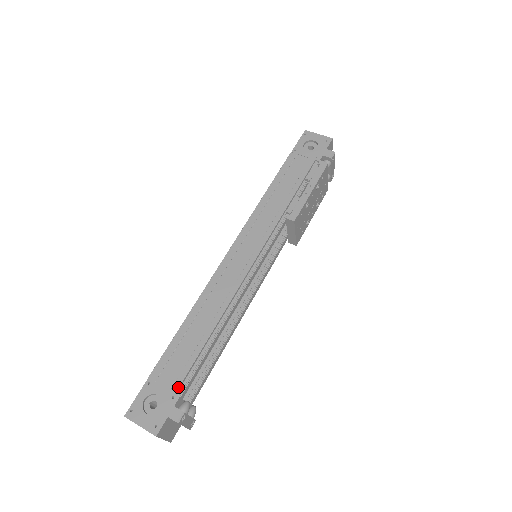
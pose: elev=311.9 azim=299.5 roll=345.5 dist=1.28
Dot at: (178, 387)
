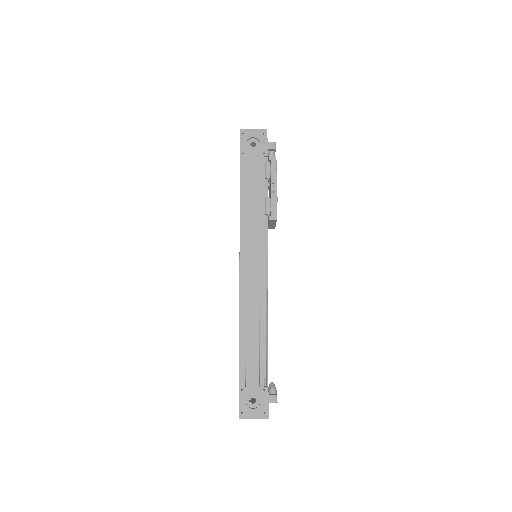
Dot at: (263, 381)
